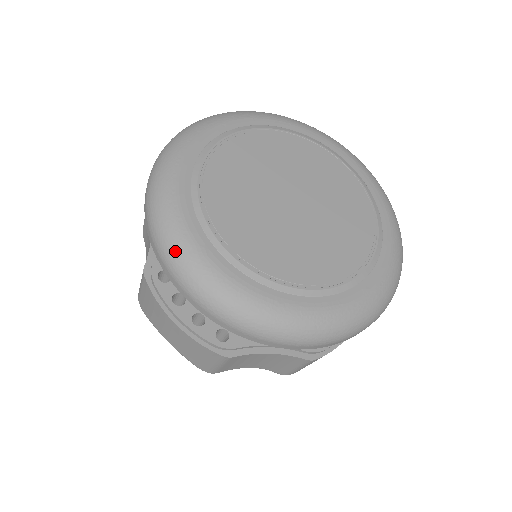
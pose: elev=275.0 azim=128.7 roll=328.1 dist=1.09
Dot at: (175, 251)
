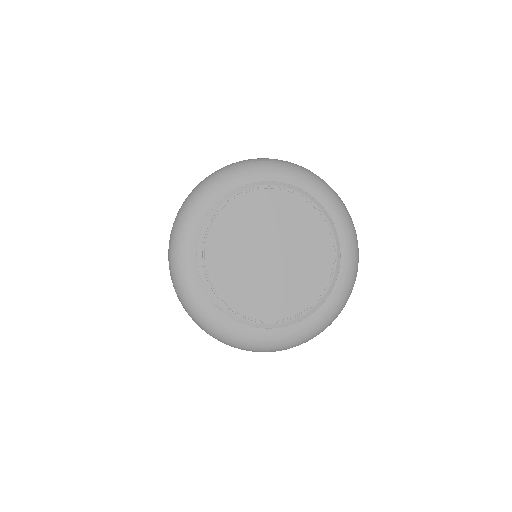
Dot at: (174, 258)
